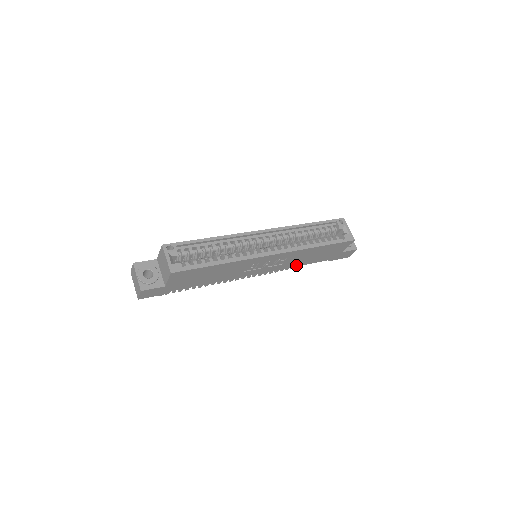
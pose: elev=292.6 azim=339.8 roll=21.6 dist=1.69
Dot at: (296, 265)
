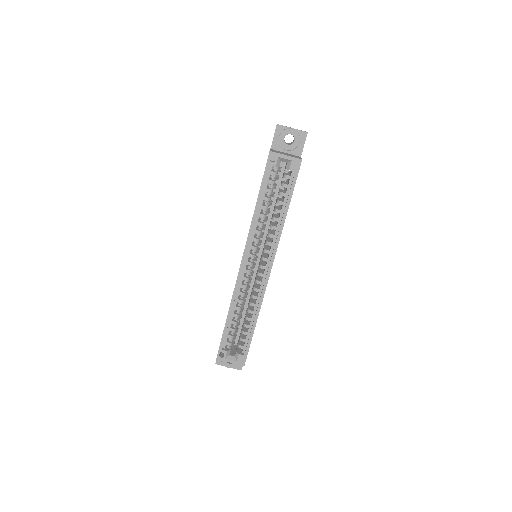
Dot at: occluded
